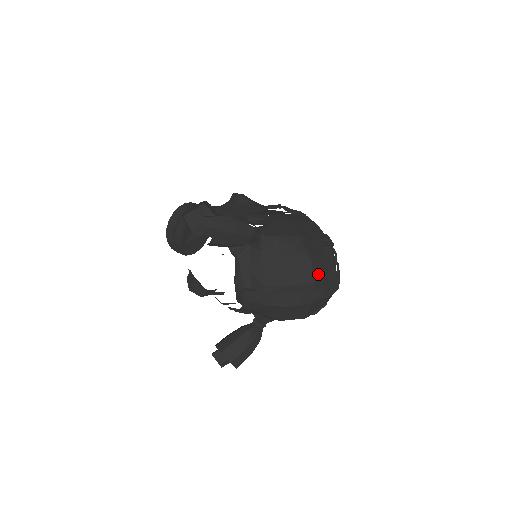
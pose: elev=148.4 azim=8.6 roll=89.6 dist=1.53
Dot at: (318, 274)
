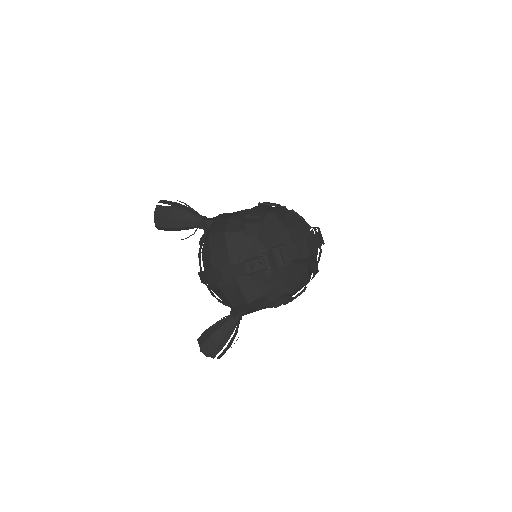
Dot at: (235, 249)
